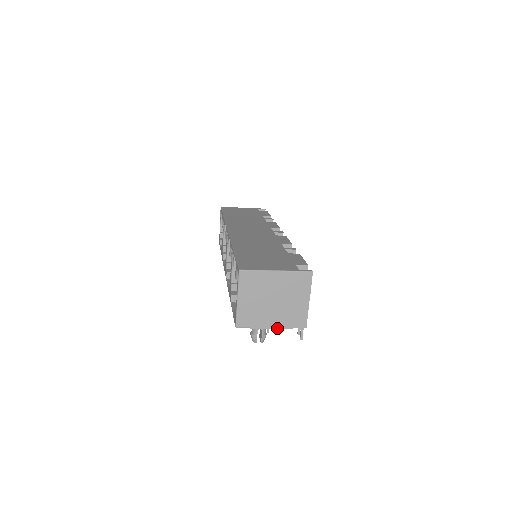
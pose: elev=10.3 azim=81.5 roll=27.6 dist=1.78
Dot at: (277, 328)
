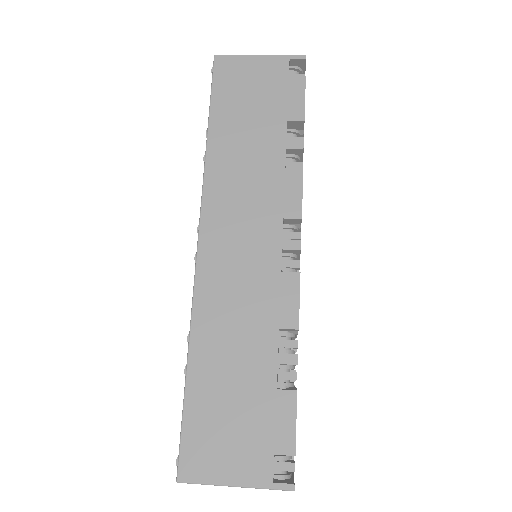
Dot at: occluded
